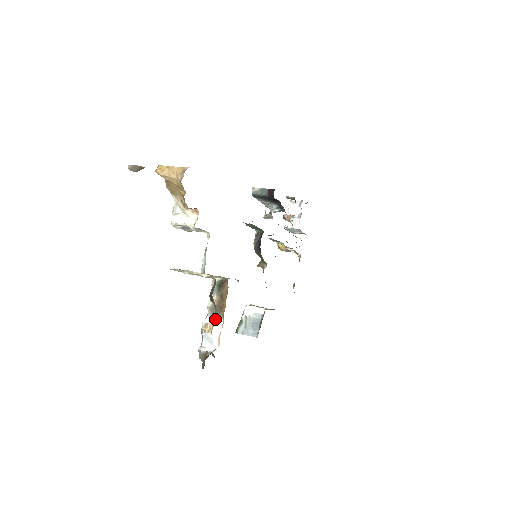
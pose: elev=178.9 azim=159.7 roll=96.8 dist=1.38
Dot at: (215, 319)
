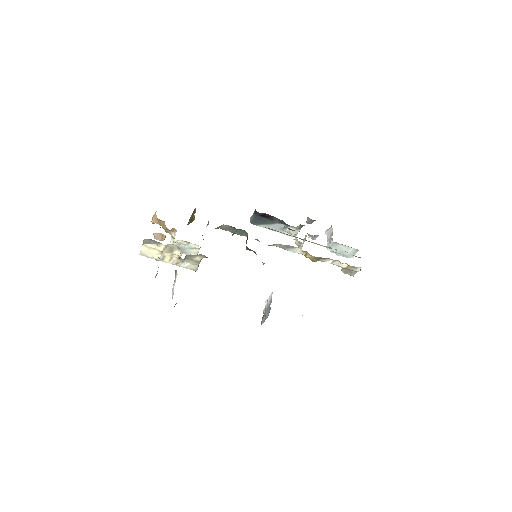
Dot at: (175, 277)
